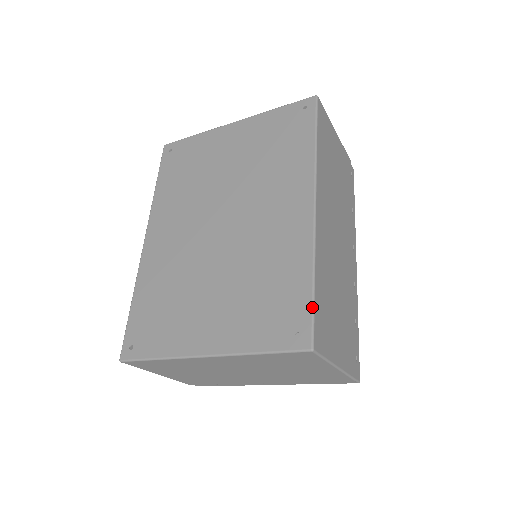
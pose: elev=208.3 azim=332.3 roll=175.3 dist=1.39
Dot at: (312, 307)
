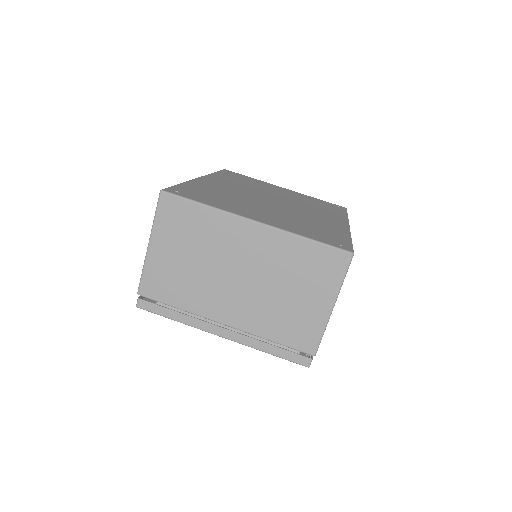
Dot at: (352, 244)
